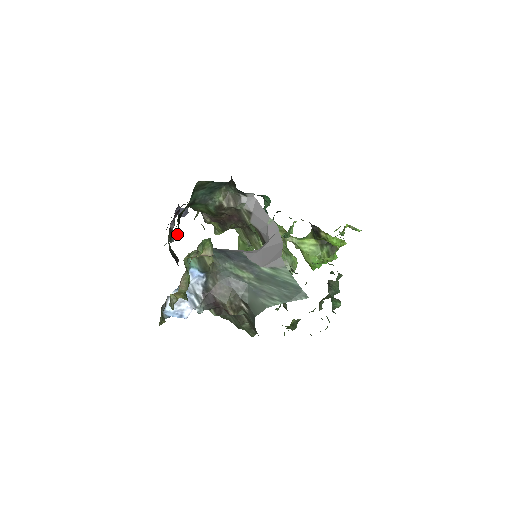
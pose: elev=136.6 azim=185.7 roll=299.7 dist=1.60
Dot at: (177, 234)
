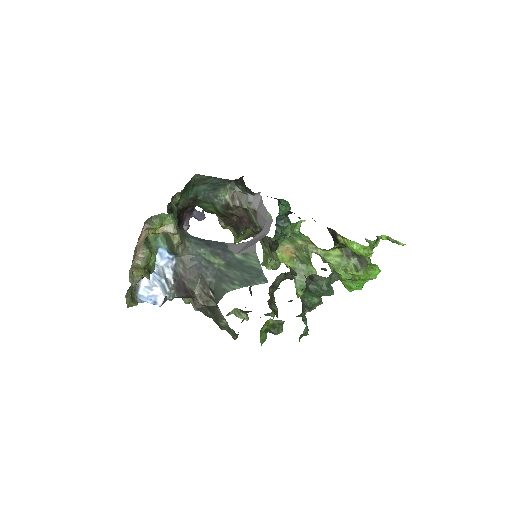
Dot at: occluded
